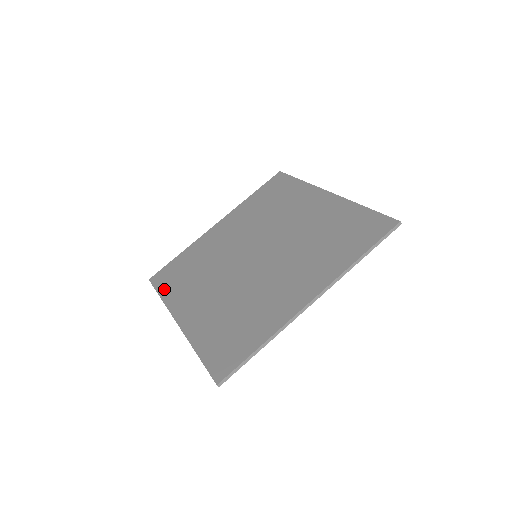
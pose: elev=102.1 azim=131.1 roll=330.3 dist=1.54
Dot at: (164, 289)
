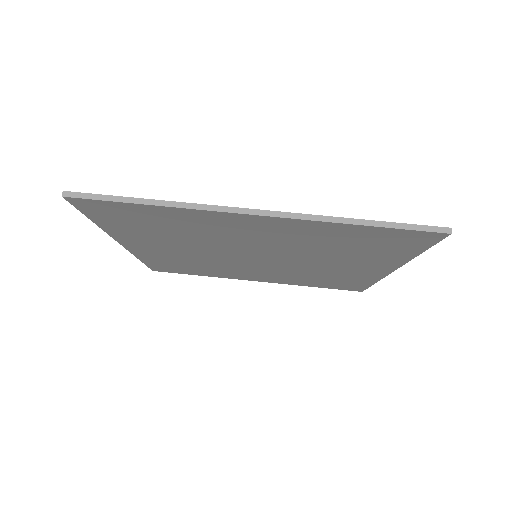
Dot at: occluded
